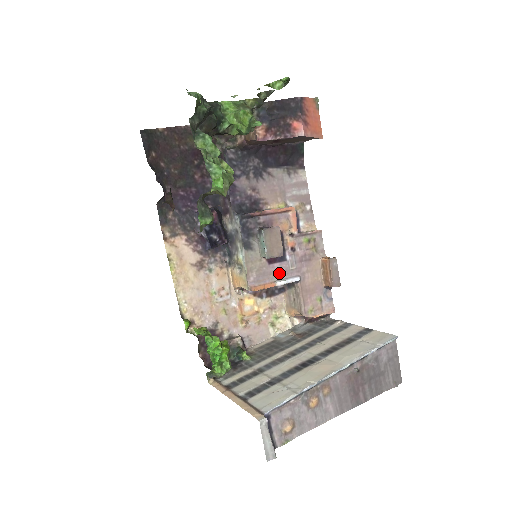
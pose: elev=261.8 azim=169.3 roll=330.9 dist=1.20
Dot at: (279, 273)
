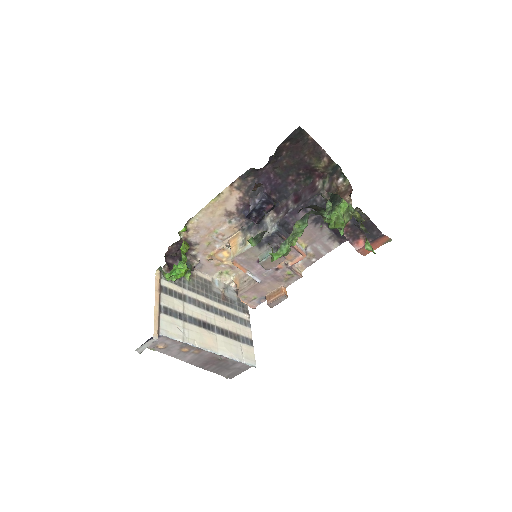
Dot at: (255, 270)
